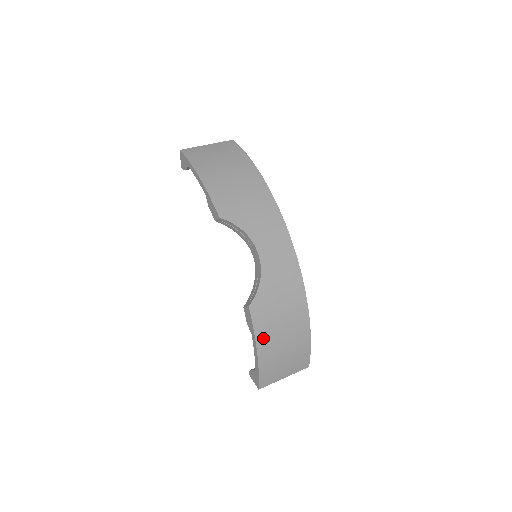
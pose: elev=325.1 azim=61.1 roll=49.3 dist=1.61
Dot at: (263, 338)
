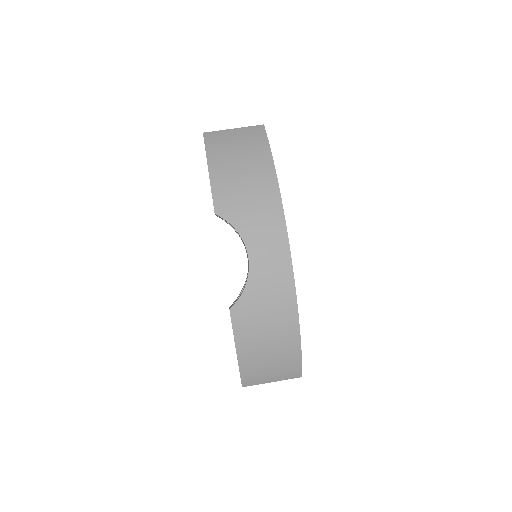
Dot at: (244, 342)
